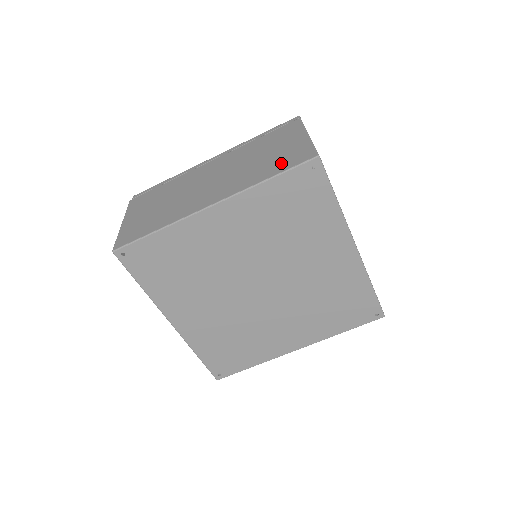
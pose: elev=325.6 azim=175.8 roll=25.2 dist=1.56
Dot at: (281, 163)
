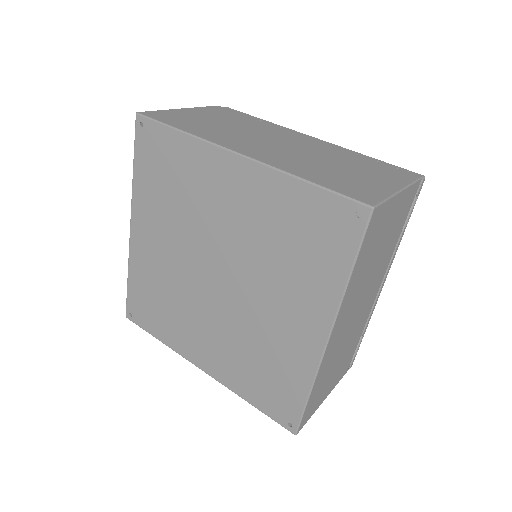
Dot at: (339, 182)
